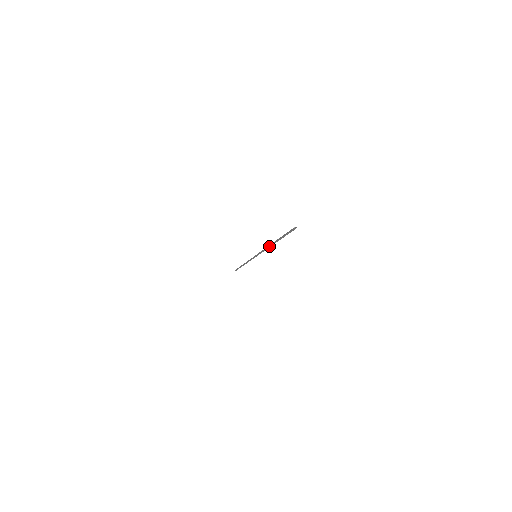
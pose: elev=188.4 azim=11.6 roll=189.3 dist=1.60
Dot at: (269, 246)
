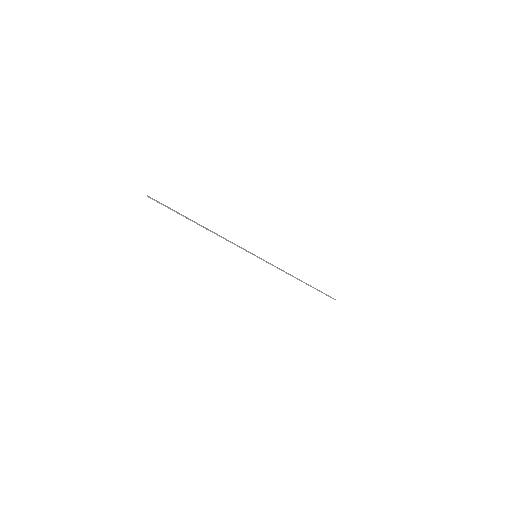
Dot at: (214, 233)
